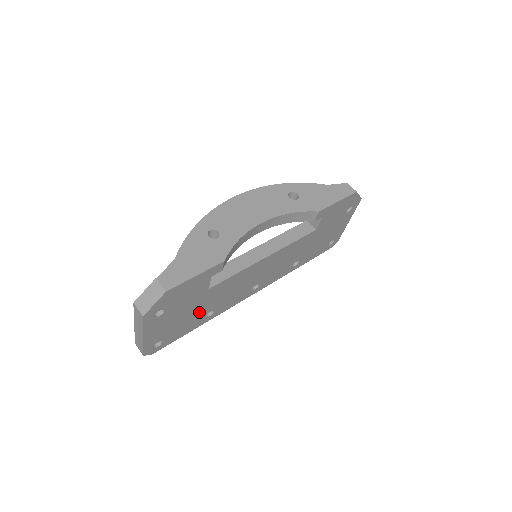
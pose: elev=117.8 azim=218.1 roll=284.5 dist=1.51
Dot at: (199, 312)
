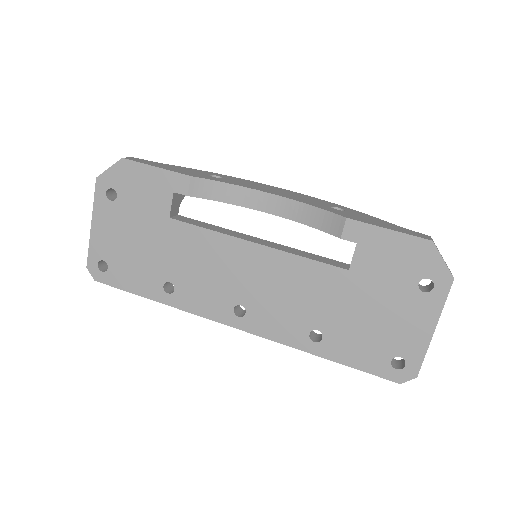
Dot at: (156, 261)
